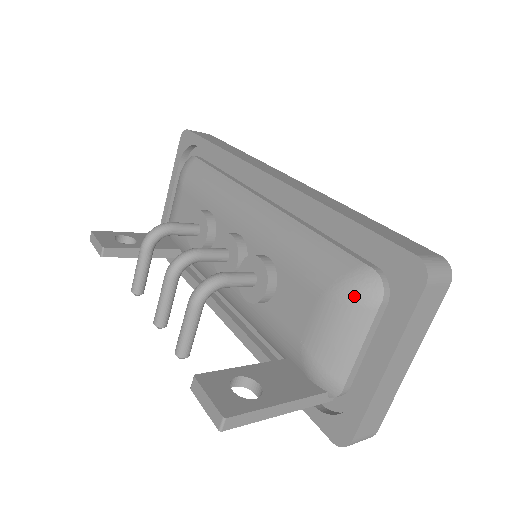
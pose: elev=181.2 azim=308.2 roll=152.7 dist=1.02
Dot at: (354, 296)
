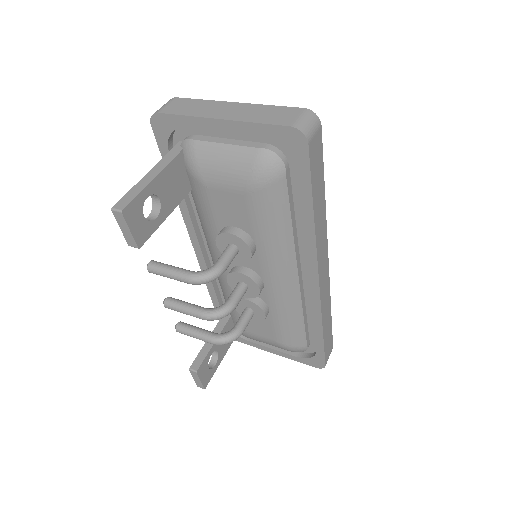
Dot at: occluded
